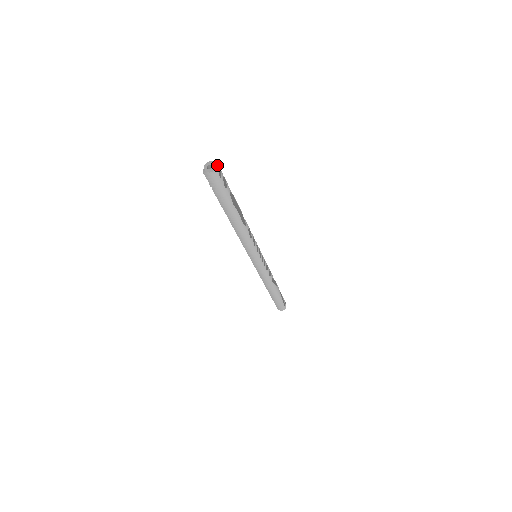
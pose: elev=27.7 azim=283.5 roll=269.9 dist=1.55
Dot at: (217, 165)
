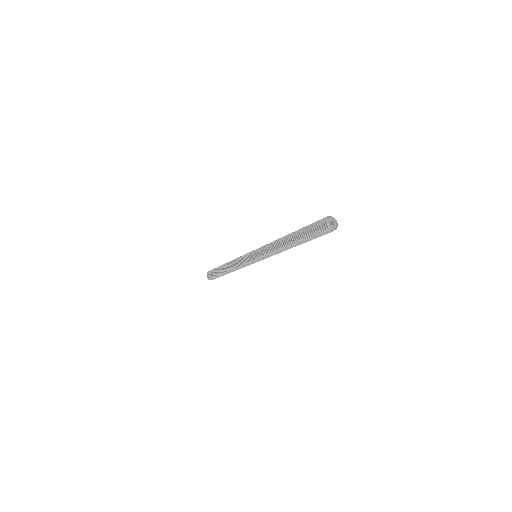
Dot at: (334, 220)
